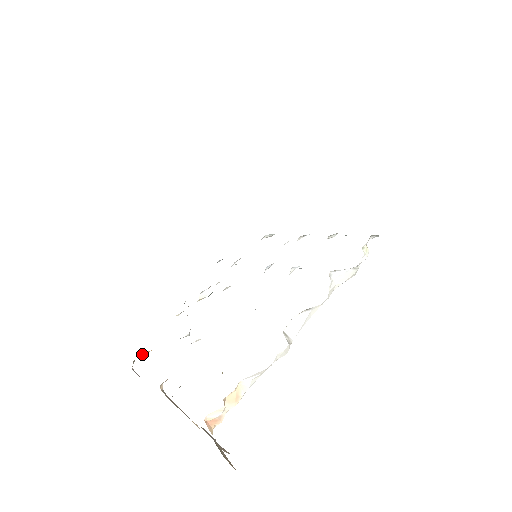
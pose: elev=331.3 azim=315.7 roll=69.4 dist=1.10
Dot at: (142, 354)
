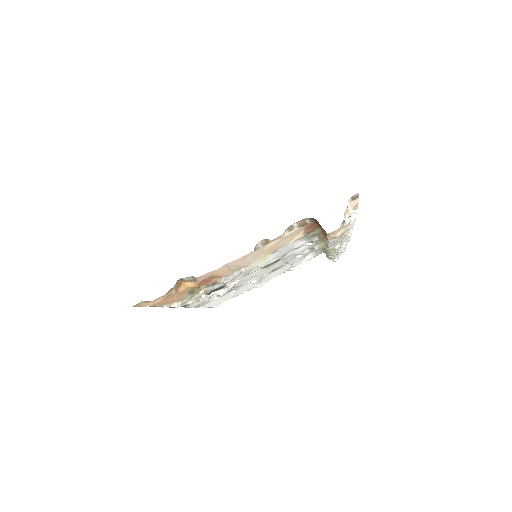
Dot at: (178, 287)
